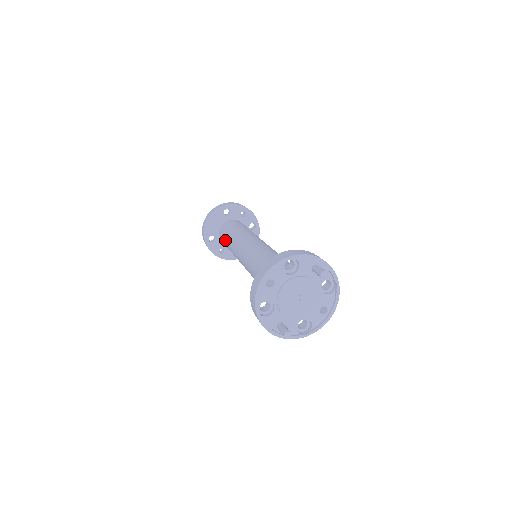
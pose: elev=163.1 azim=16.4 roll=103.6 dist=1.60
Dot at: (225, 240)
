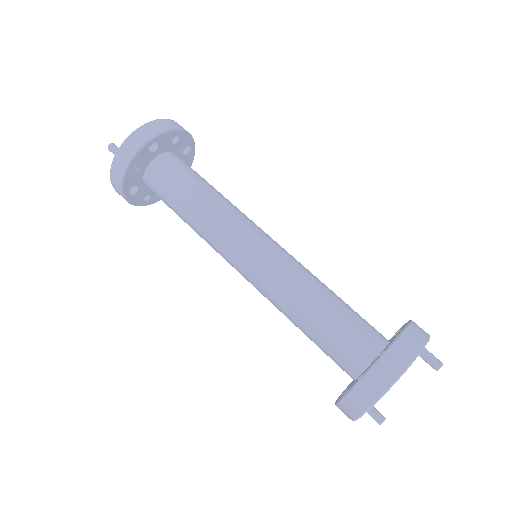
Dot at: (173, 207)
